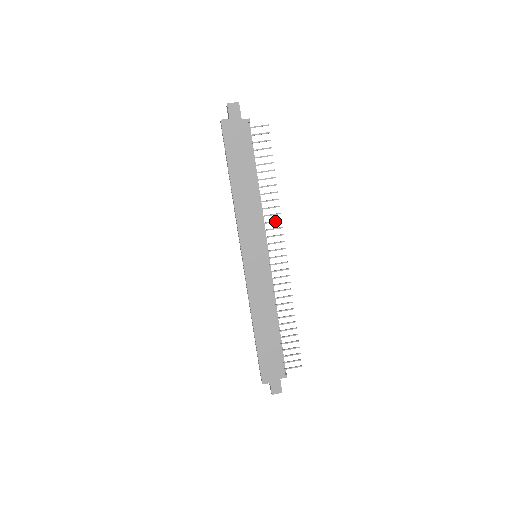
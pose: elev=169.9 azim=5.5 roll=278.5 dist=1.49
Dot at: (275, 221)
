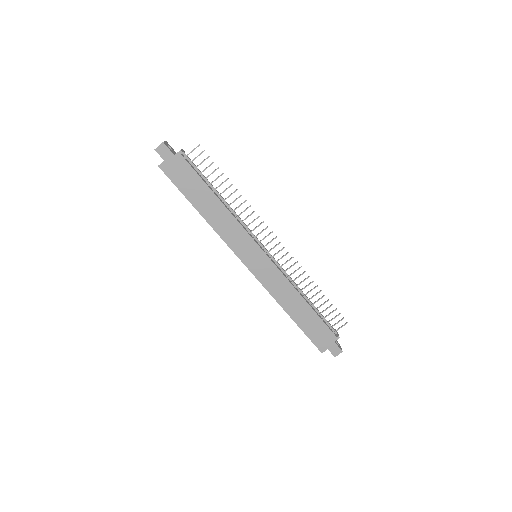
Dot at: (254, 220)
